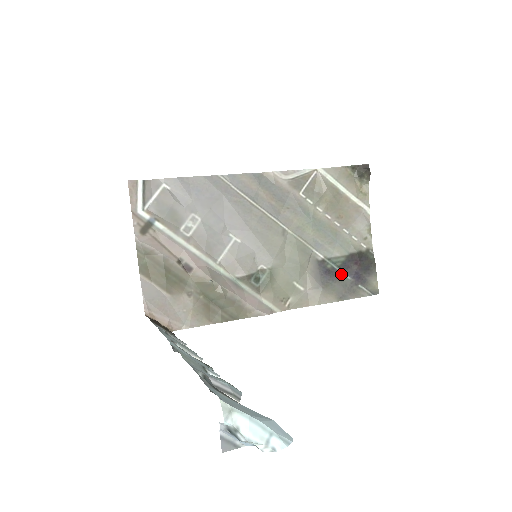
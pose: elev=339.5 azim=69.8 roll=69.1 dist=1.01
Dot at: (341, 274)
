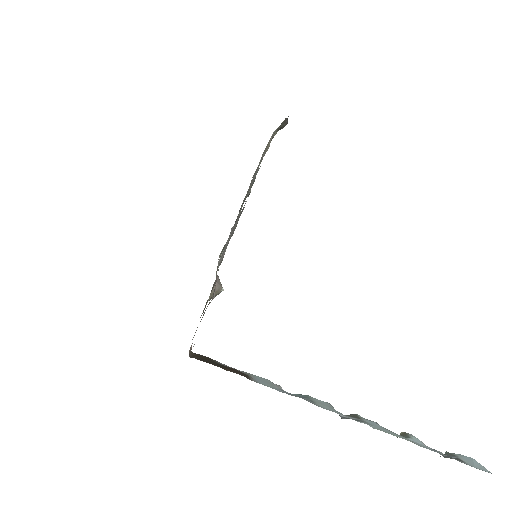
Dot at: occluded
